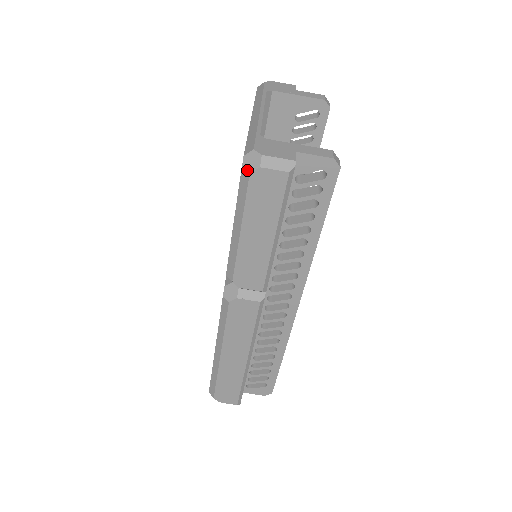
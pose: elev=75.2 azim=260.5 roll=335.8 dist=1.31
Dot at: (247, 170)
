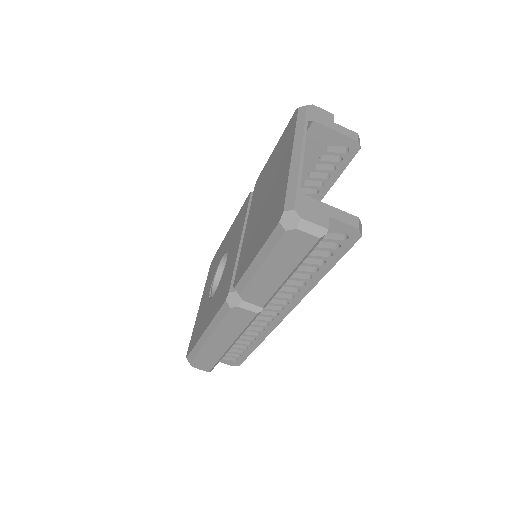
Dot at: (284, 226)
